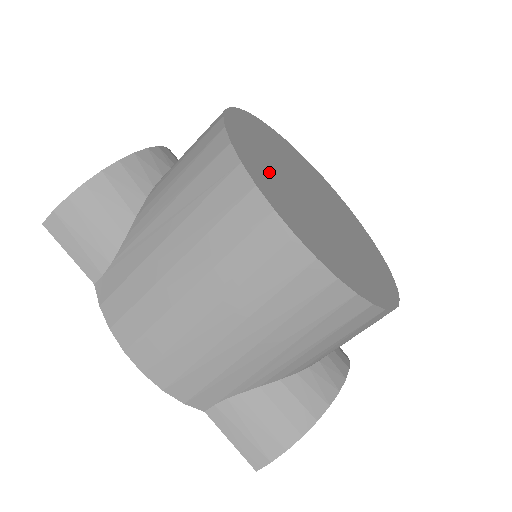
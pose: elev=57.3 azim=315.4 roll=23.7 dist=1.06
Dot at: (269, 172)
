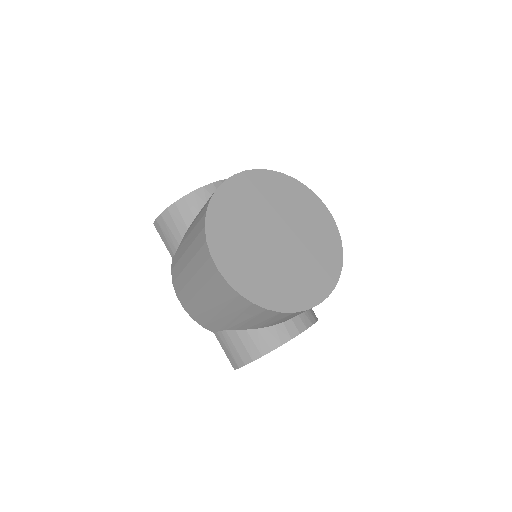
Dot at: (233, 225)
